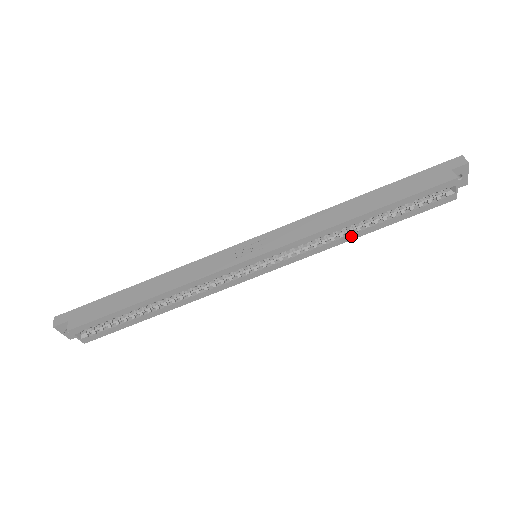
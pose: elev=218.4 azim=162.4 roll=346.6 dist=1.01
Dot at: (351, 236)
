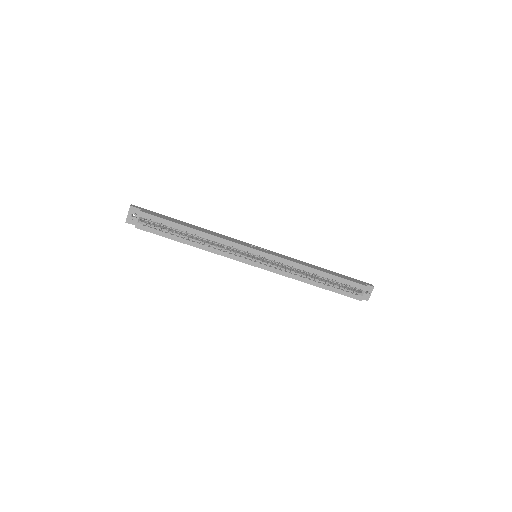
Dot at: (307, 280)
